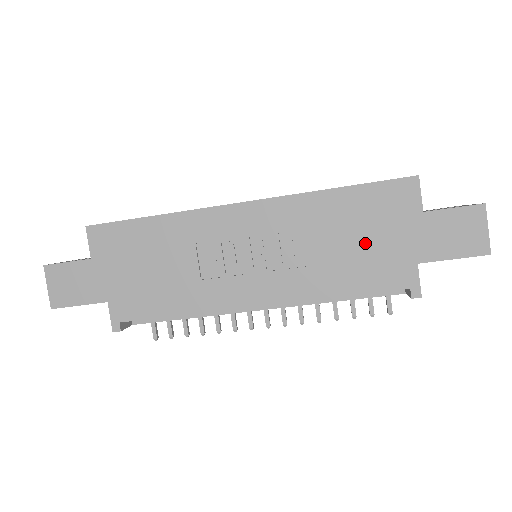
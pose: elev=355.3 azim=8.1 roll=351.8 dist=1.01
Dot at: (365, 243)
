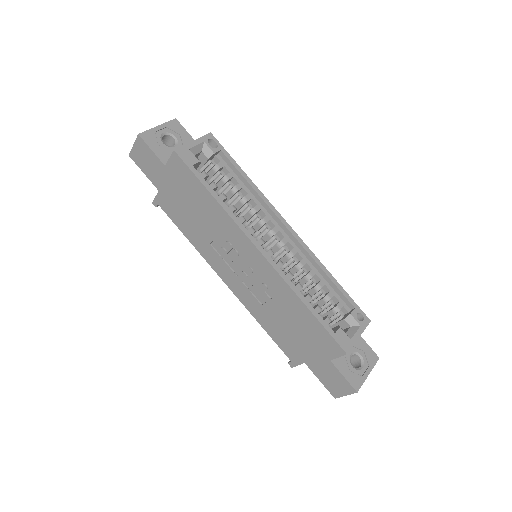
Dot at: (293, 333)
